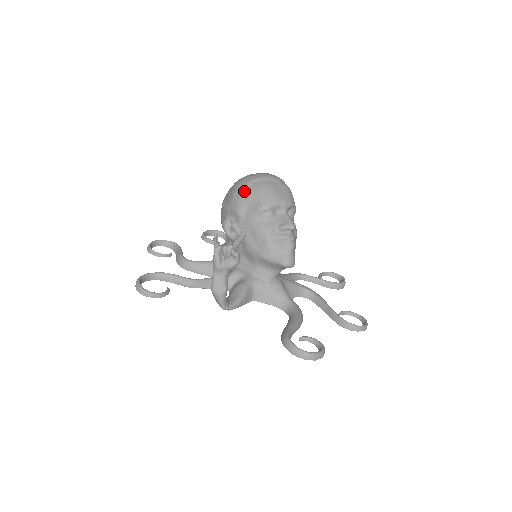
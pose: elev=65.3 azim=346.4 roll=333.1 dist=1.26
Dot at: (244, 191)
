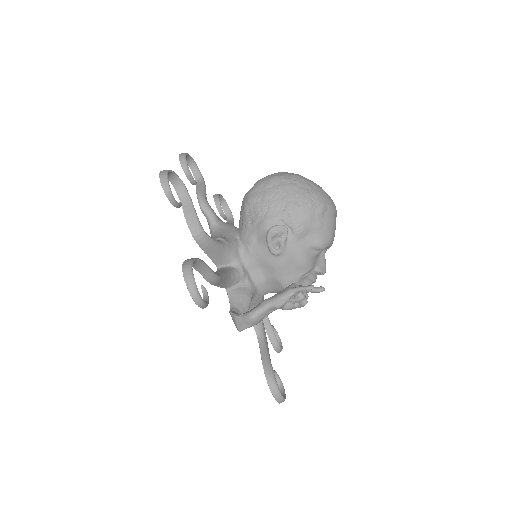
Dot at: (317, 215)
